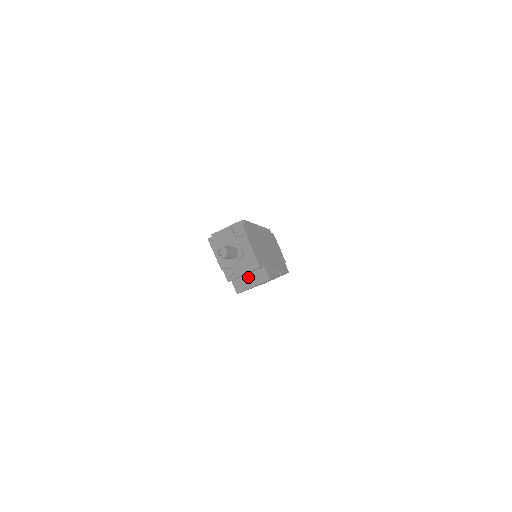
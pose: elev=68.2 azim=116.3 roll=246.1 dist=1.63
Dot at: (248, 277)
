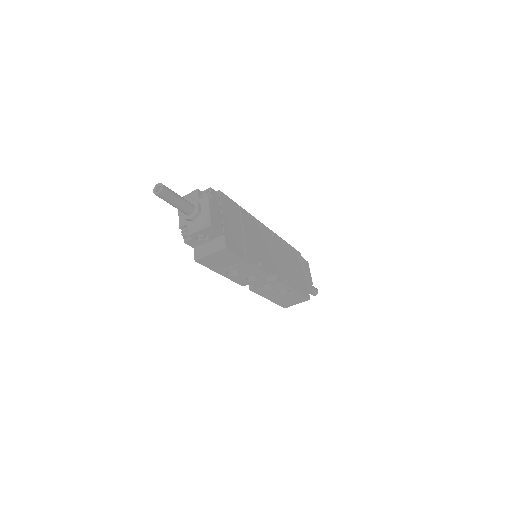
Dot at: (208, 244)
